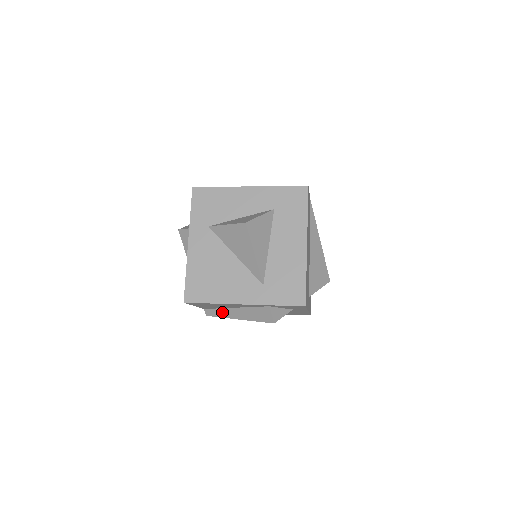
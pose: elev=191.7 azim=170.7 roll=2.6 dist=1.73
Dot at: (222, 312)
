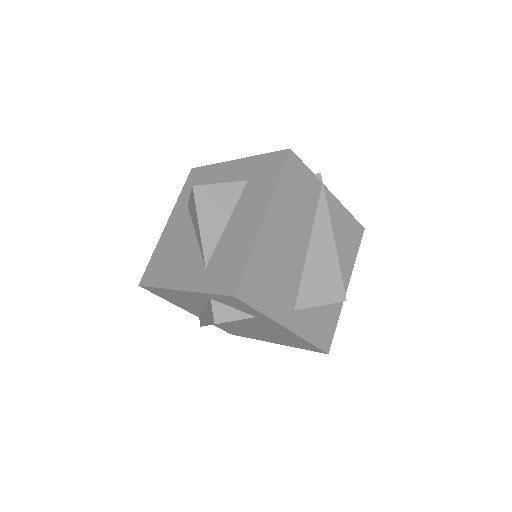
Dot at: (202, 318)
